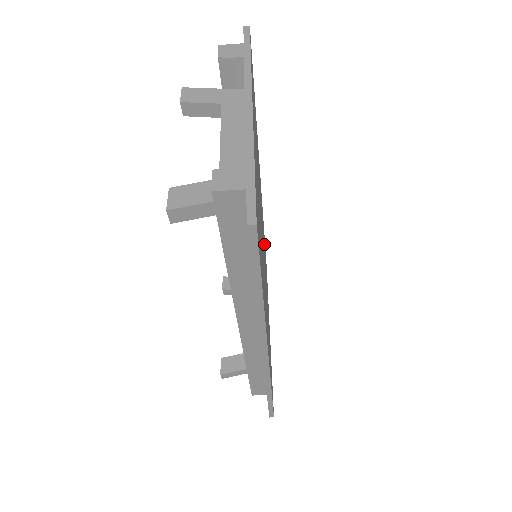
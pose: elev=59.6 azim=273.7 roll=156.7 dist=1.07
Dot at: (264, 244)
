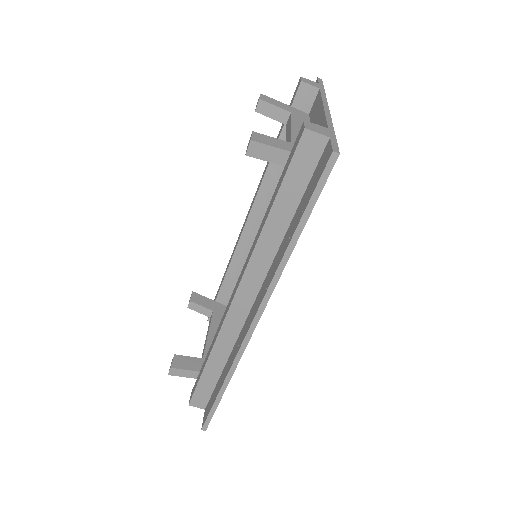
Dot at: occluded
